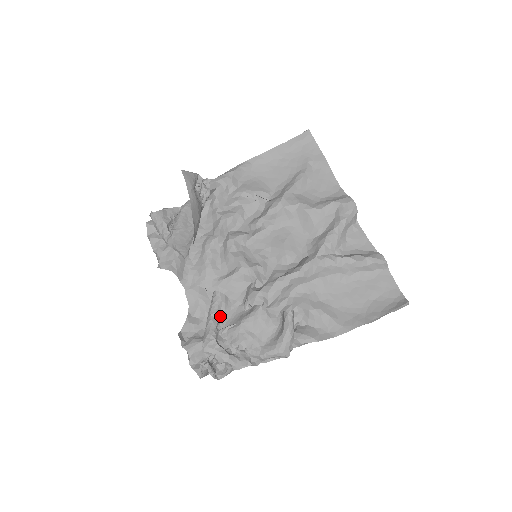
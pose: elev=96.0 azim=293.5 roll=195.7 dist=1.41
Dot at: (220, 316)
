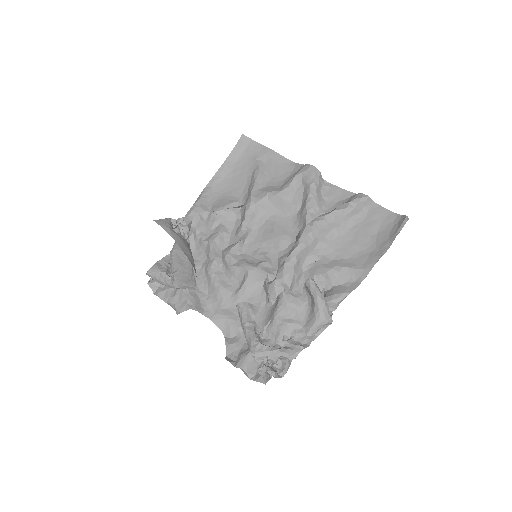
Dot at: (253, 322)
